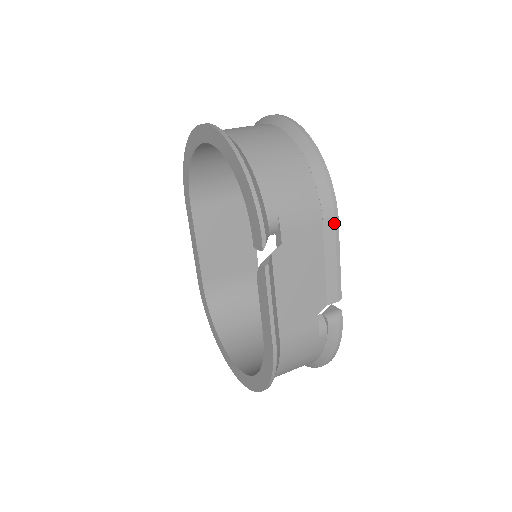
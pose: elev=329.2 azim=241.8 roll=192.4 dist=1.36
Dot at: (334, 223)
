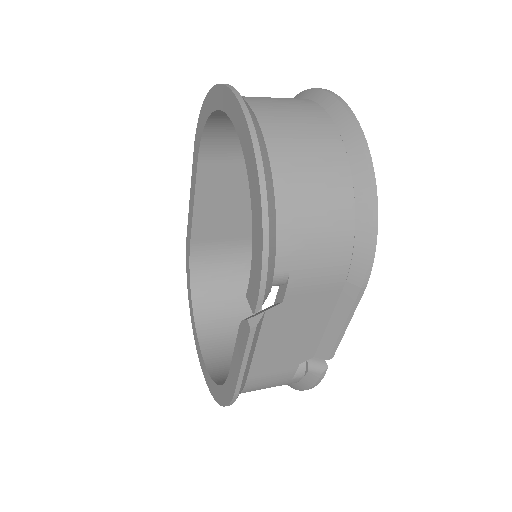
Dot at: (357, 293)
